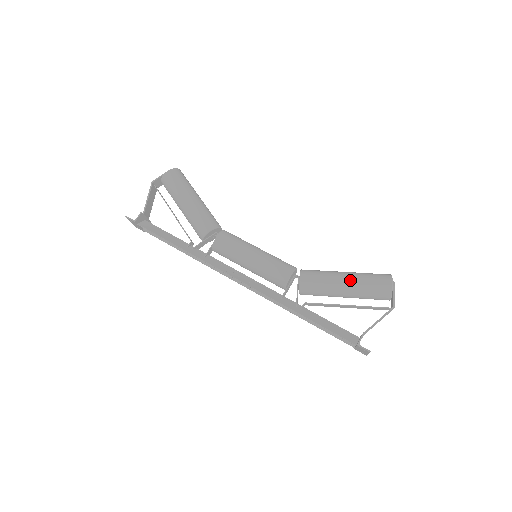
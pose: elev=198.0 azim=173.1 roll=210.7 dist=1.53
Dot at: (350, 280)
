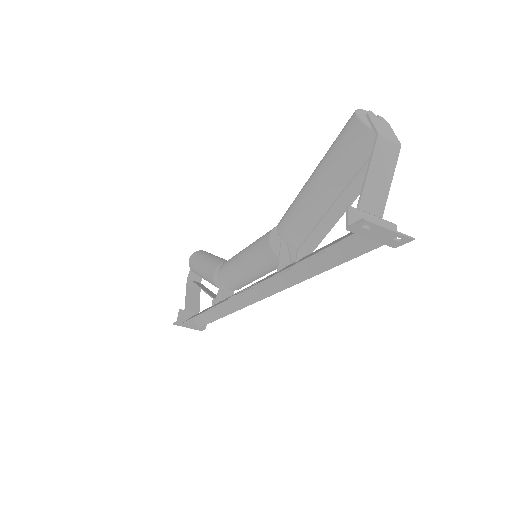
Dot at: (316, 170)
